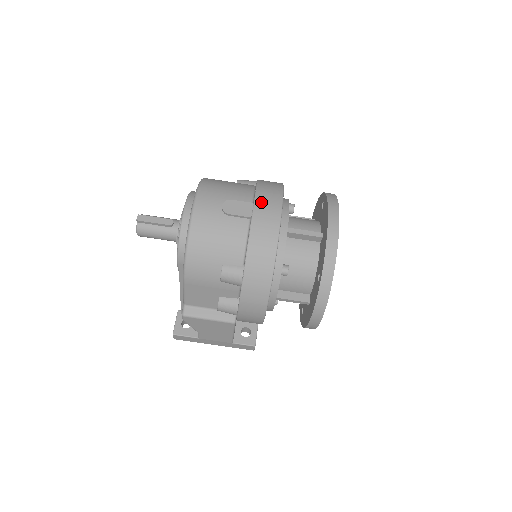
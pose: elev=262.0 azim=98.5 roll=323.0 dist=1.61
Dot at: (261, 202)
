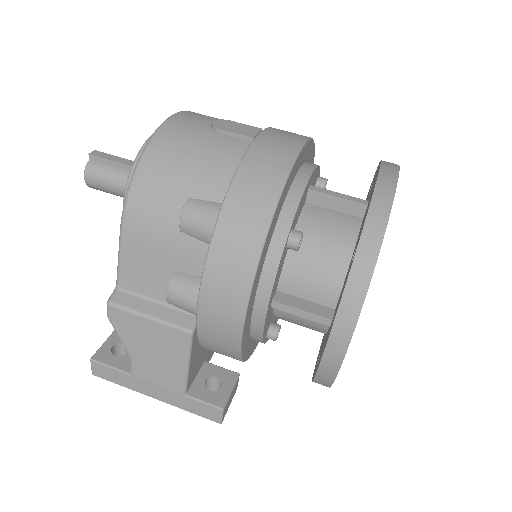
Dot at: (275, 131)
